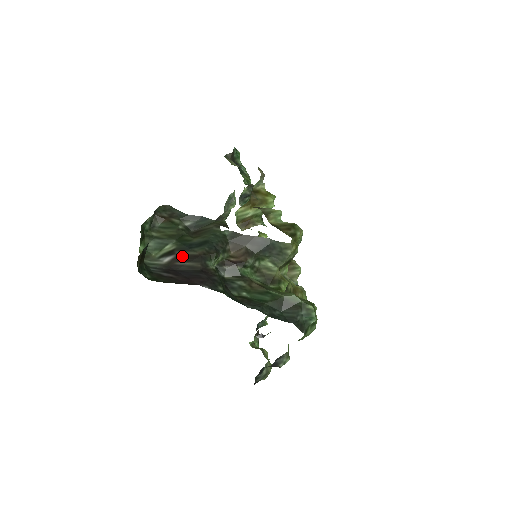
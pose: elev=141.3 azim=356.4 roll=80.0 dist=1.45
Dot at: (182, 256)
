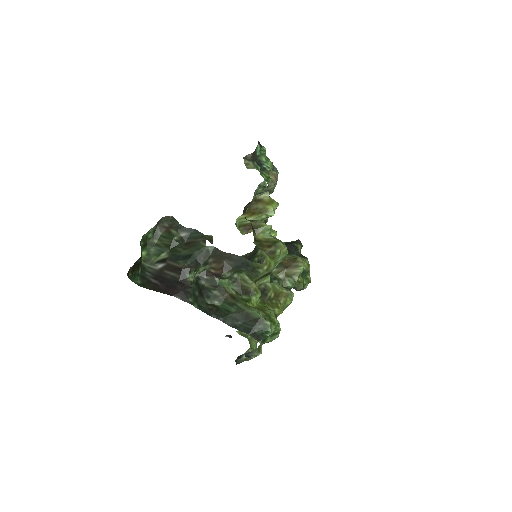
Dot at: (170, 266)
